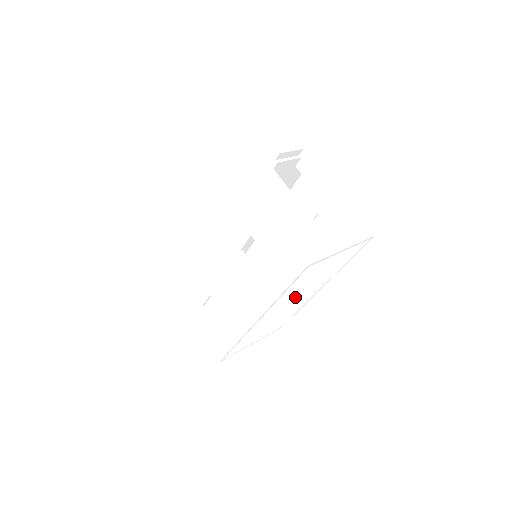
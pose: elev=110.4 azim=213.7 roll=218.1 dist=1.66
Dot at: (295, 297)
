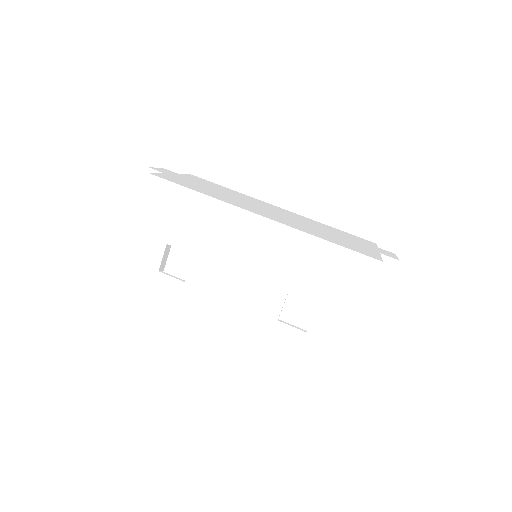
Dot at: occluded
